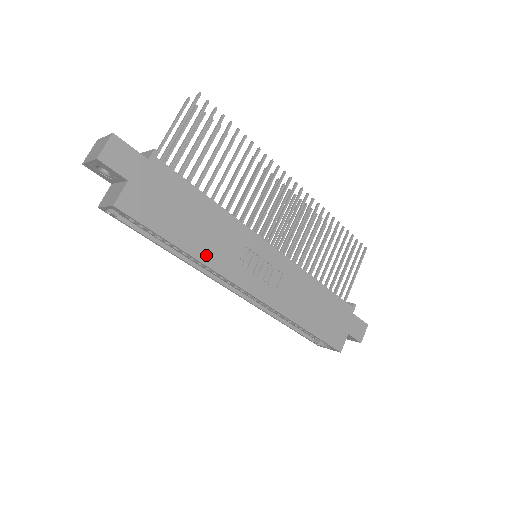
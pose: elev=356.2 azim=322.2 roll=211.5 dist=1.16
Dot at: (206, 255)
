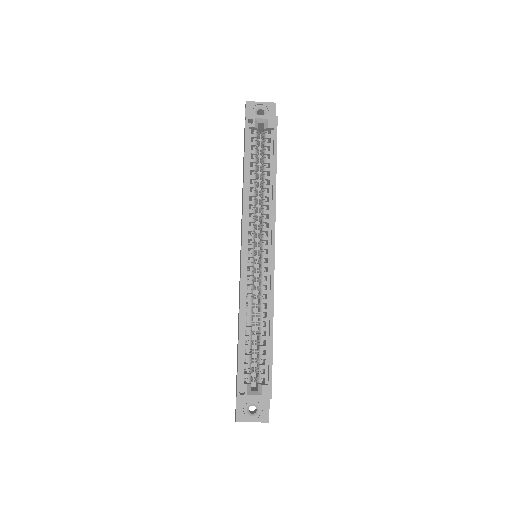
Dot at: occluded
